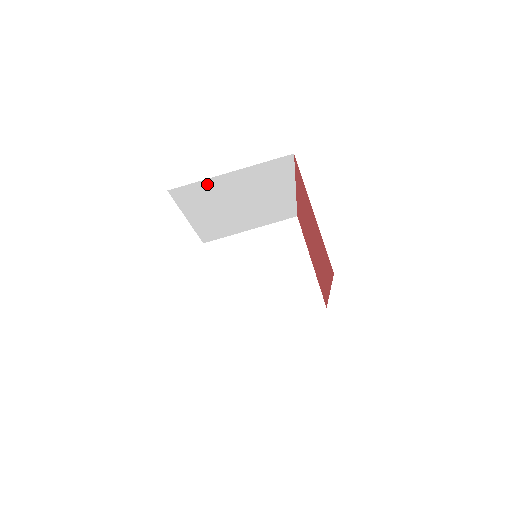
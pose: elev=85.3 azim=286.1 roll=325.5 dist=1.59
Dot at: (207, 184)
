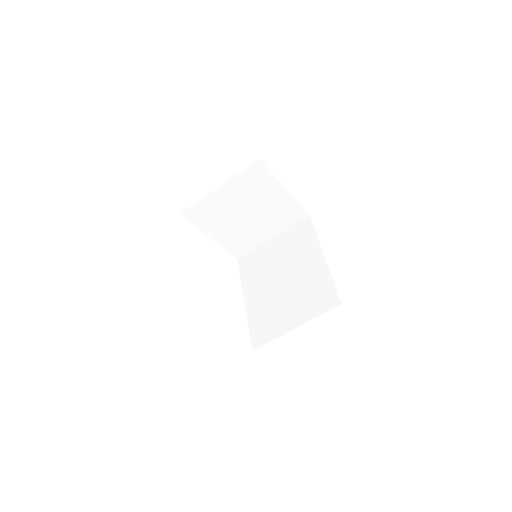
Dot at: occluded
